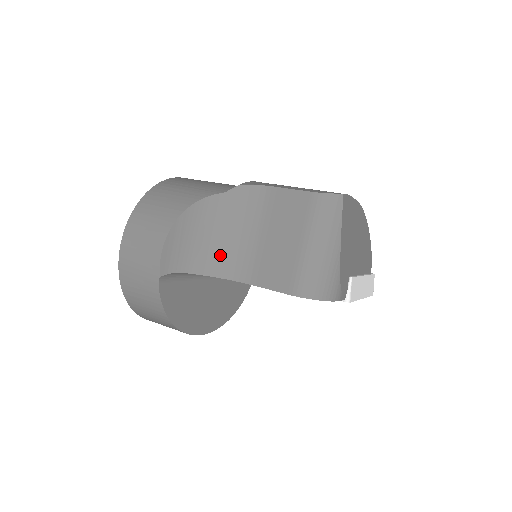
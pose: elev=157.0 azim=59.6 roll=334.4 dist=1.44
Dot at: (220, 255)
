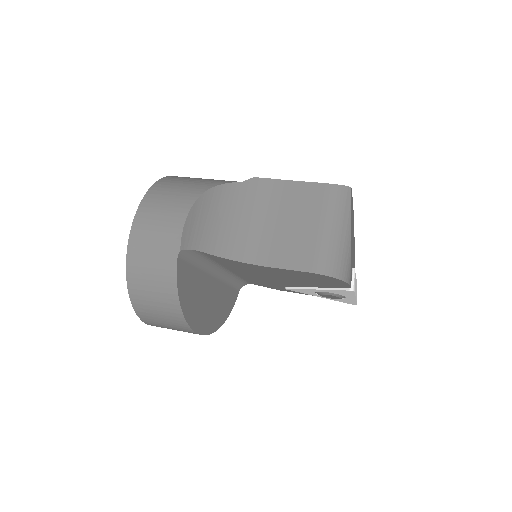
Dot at: (236, 239)
